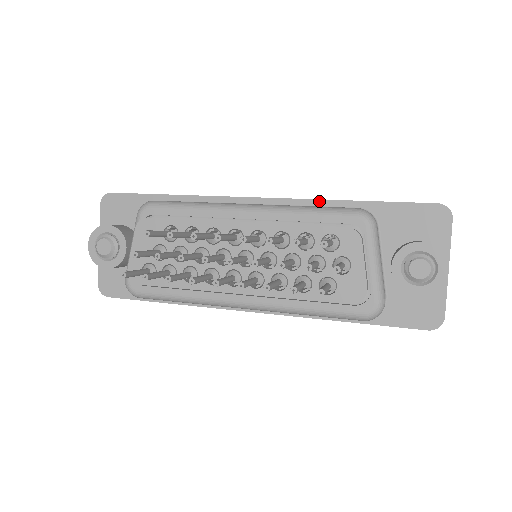
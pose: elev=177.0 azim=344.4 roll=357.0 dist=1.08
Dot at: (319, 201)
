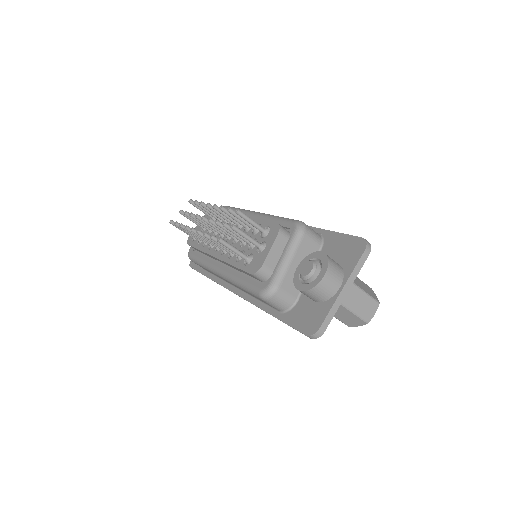
Dot at: occluded
